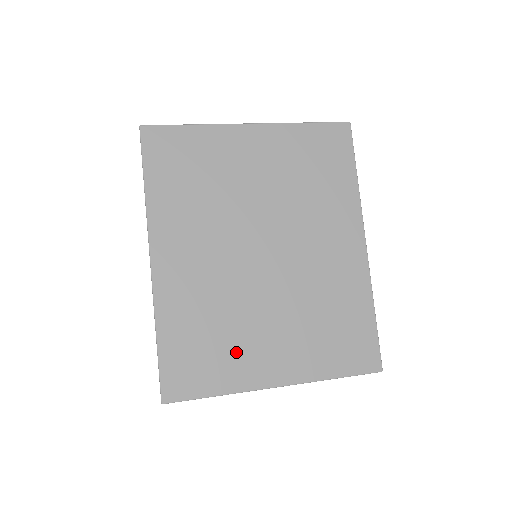
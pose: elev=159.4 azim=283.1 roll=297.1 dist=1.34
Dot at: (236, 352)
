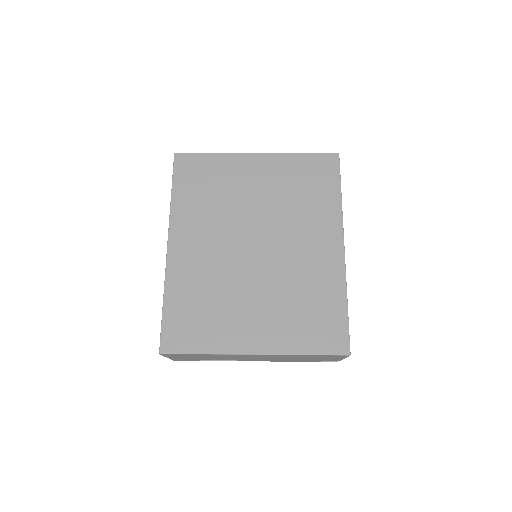
Dot at: (223, 321)
